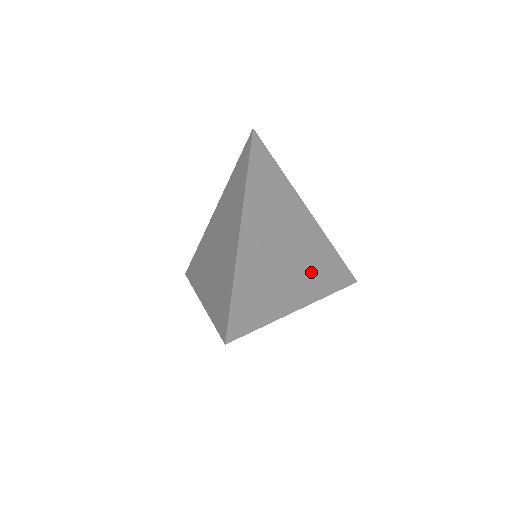
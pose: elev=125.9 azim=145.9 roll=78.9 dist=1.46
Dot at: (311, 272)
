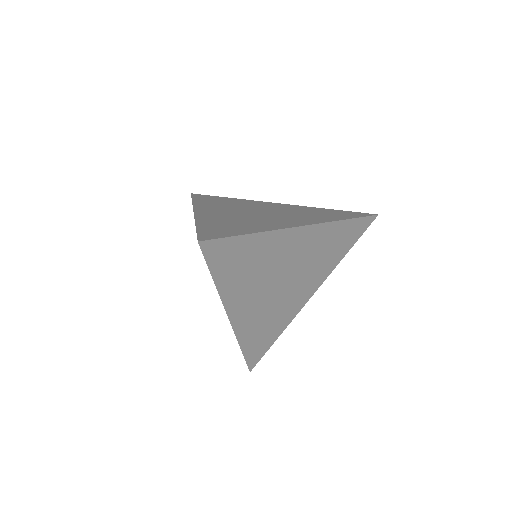
Dot at: (302, 216)
